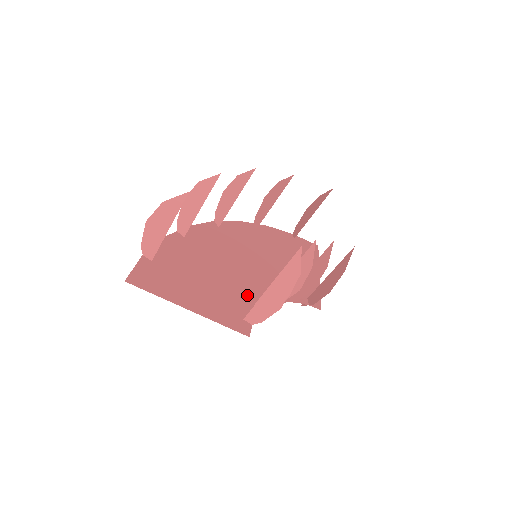
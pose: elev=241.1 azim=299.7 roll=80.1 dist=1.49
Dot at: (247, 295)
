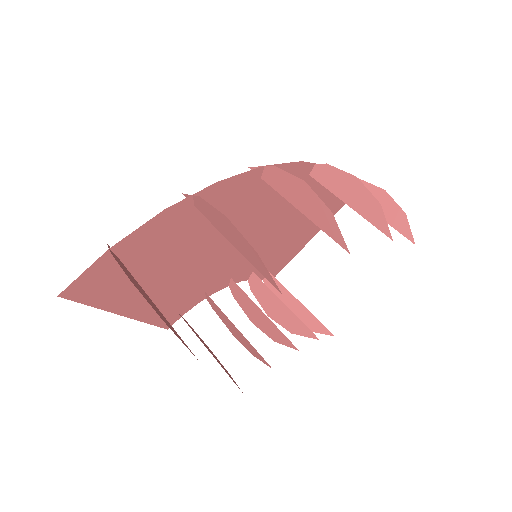
Dot at: (207, 282)
